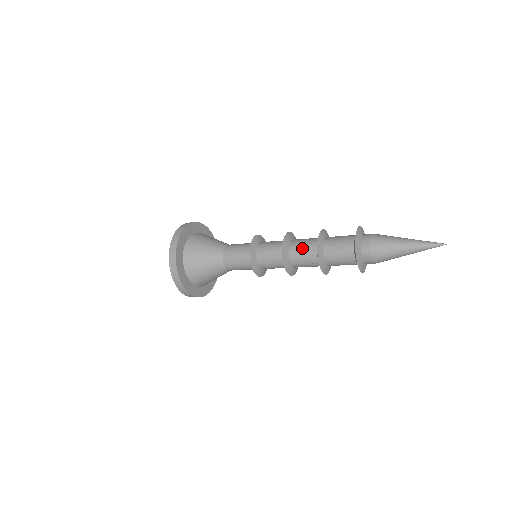
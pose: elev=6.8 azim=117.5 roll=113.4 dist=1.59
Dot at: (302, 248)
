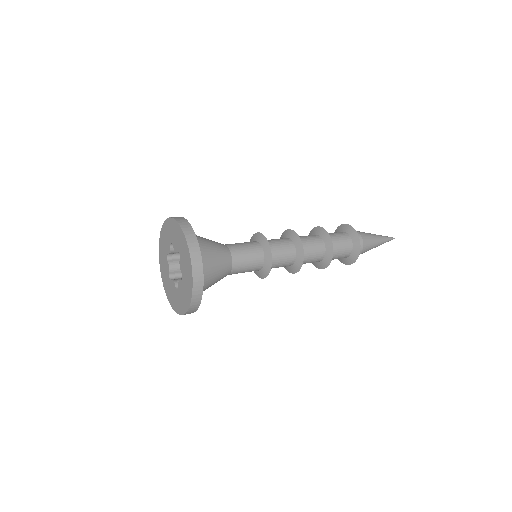
Dot at: (313, 247)
